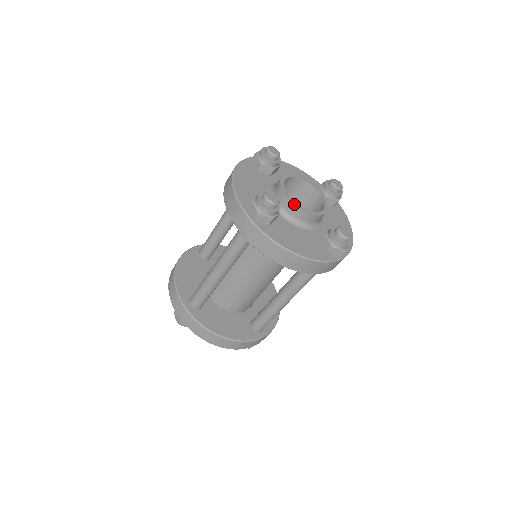
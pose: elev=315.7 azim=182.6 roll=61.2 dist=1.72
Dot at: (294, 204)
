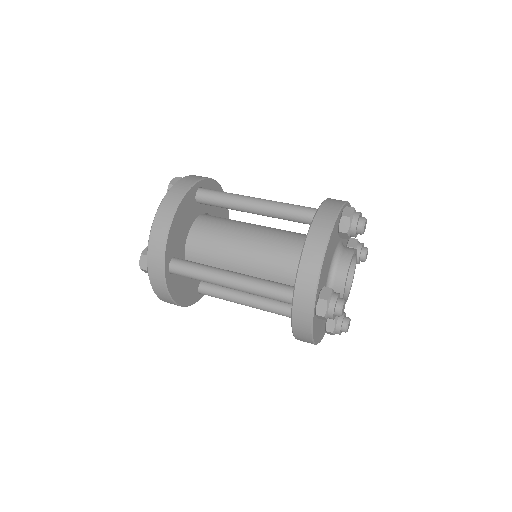
Dot at: (343, 298)
